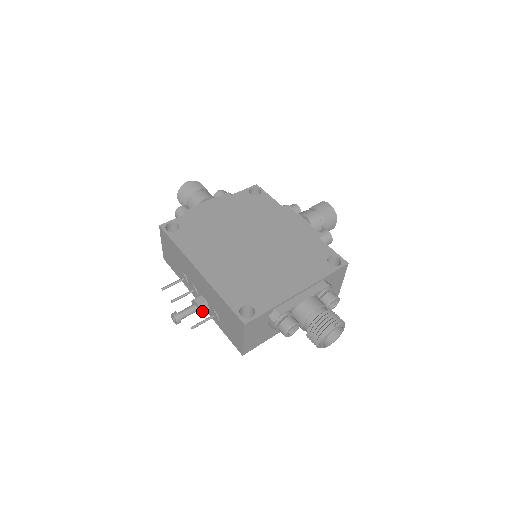
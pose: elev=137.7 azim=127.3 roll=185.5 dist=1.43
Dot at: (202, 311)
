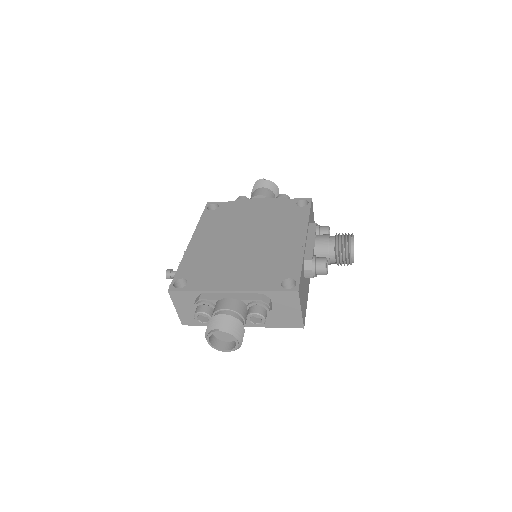
Dot at: occluded
